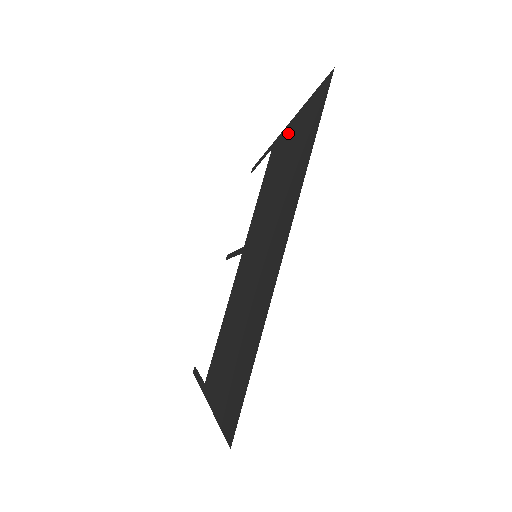
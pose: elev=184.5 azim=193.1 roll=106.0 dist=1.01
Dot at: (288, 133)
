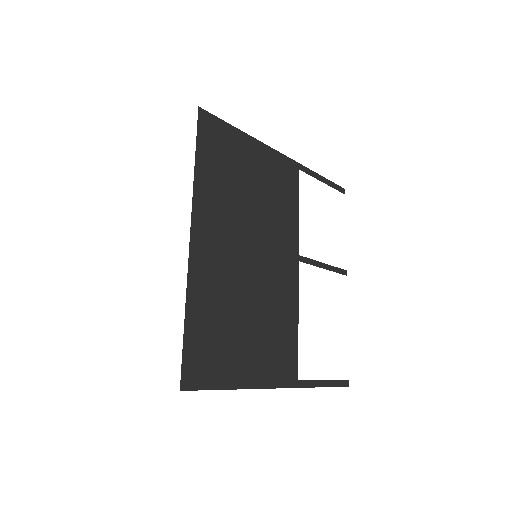
Dot at: (264, 155)
